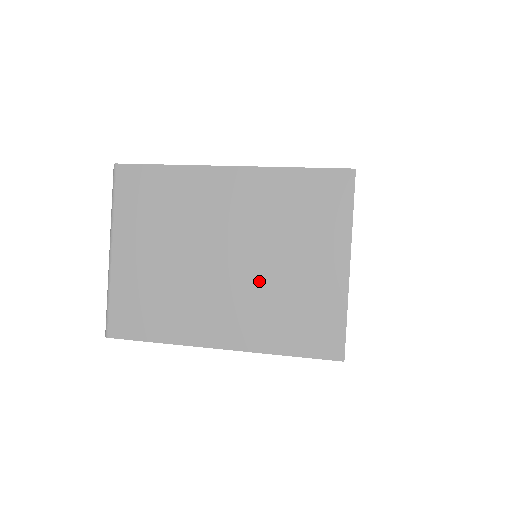
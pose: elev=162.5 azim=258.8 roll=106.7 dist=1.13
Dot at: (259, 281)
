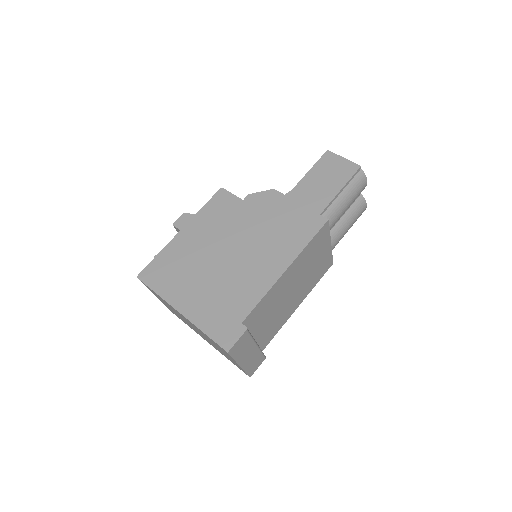
Dot at: (211, 343)
